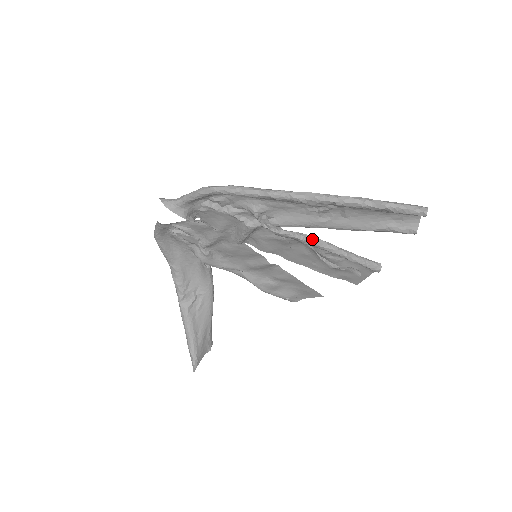
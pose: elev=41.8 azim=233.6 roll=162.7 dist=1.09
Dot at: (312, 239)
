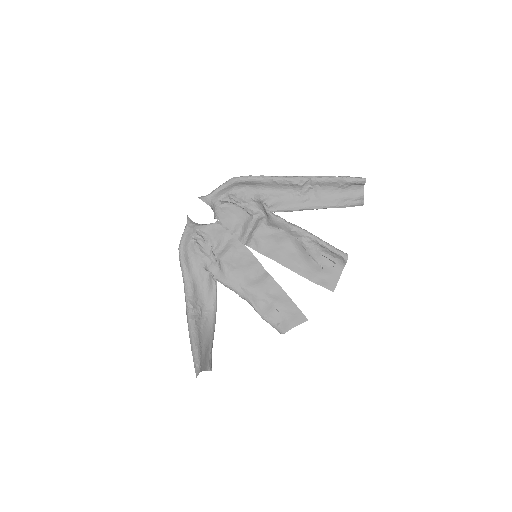
Dot at: (297, 227)
